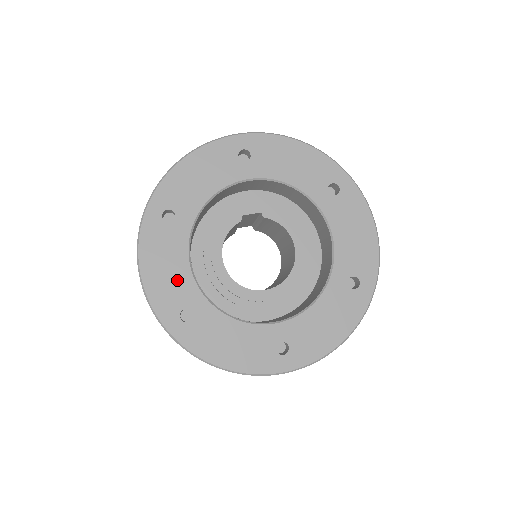
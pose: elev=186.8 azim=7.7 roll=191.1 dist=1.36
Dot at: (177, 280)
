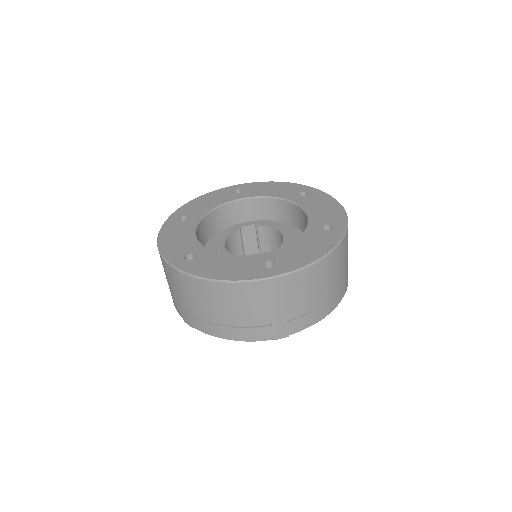
Dot at: (185, 242)
